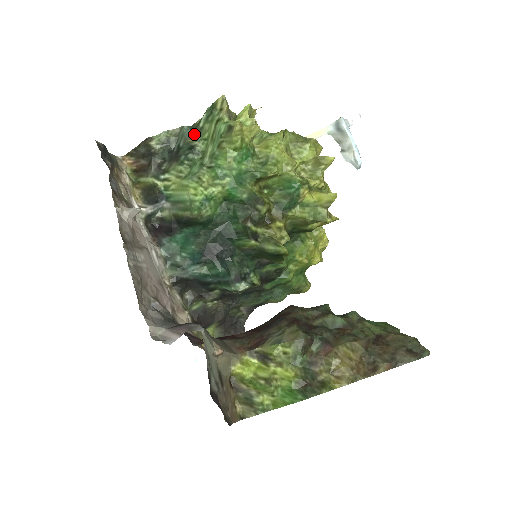
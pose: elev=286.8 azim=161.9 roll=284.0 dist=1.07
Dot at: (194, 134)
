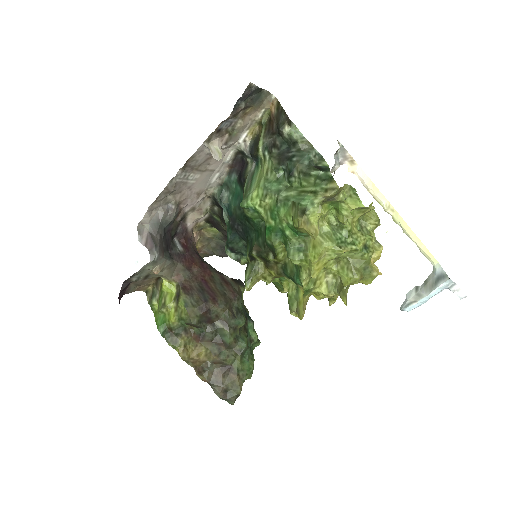
Dot at: (305, 168)
